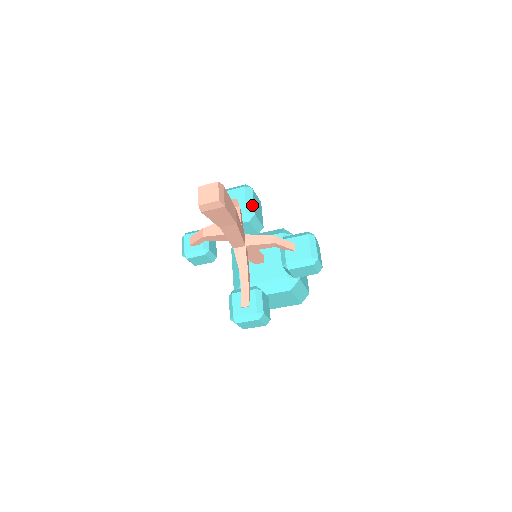
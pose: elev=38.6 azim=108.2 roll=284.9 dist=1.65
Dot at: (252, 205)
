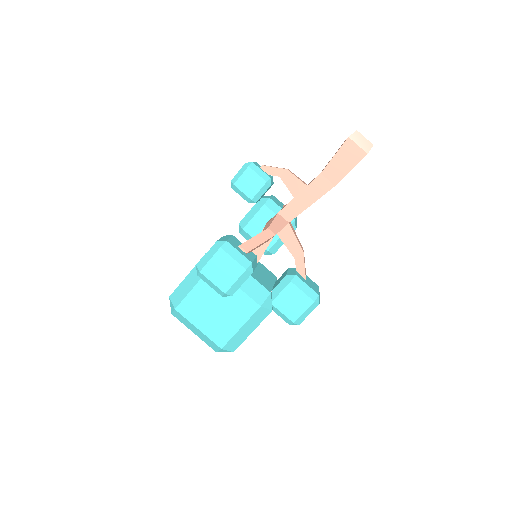
Dot at: (296, 226)
